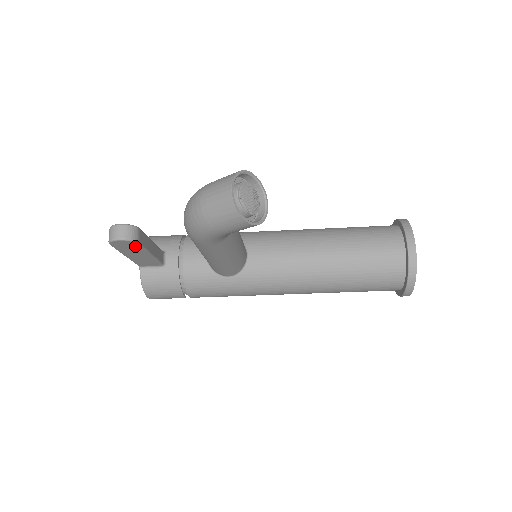
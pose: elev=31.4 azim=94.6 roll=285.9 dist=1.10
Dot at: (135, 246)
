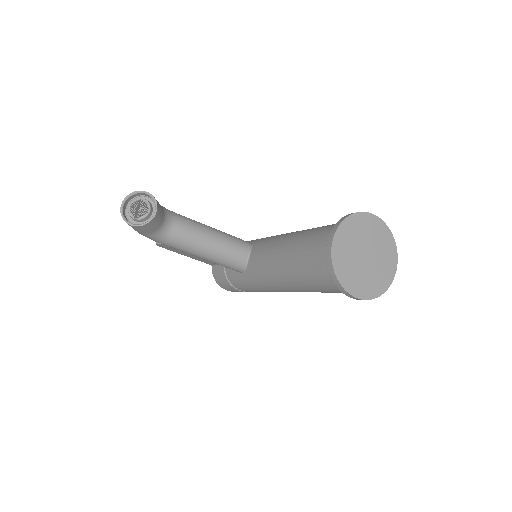
Dot at: (171, 248)
